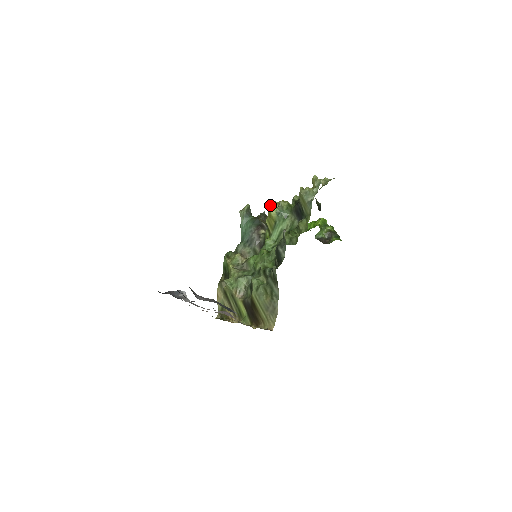
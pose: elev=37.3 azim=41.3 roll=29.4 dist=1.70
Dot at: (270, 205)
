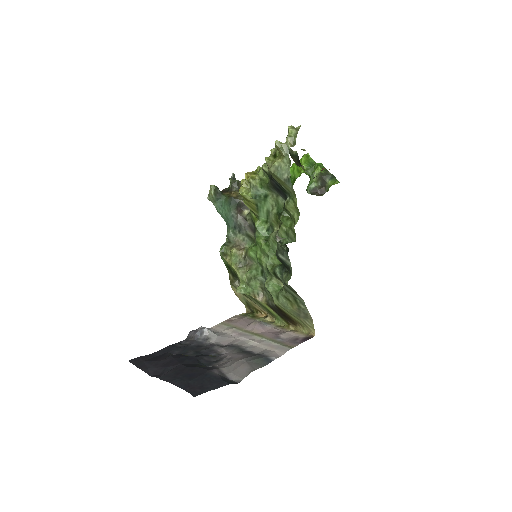
Dot at: (240, 190)
